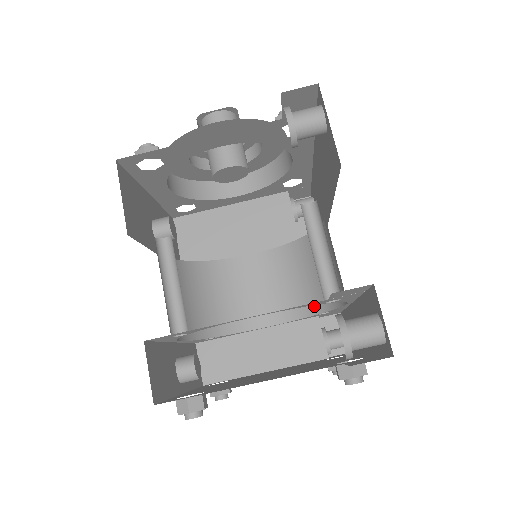
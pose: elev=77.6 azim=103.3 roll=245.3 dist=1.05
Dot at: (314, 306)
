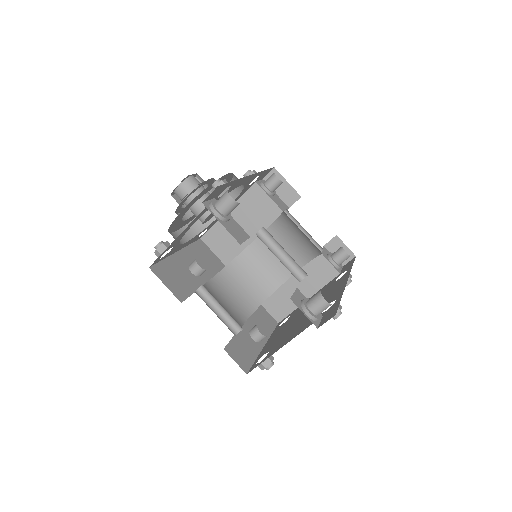
Dot at: (311, 253)
